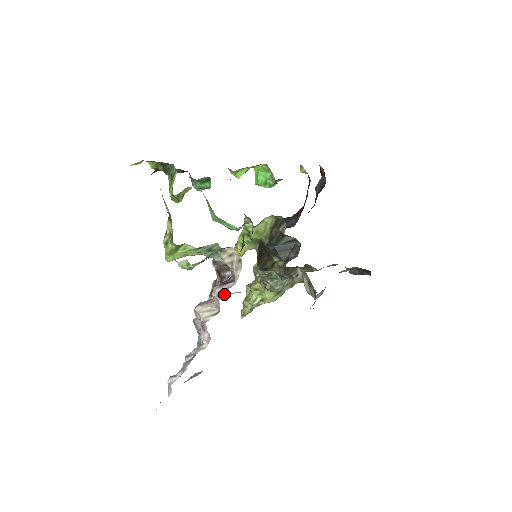
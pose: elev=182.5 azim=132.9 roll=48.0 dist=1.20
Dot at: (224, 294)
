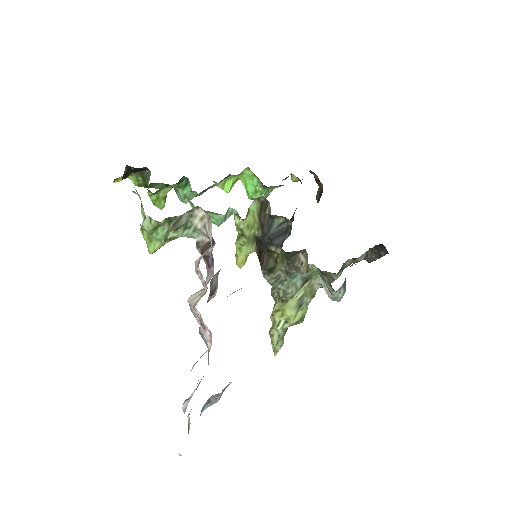
Dot at: (213, 275)
